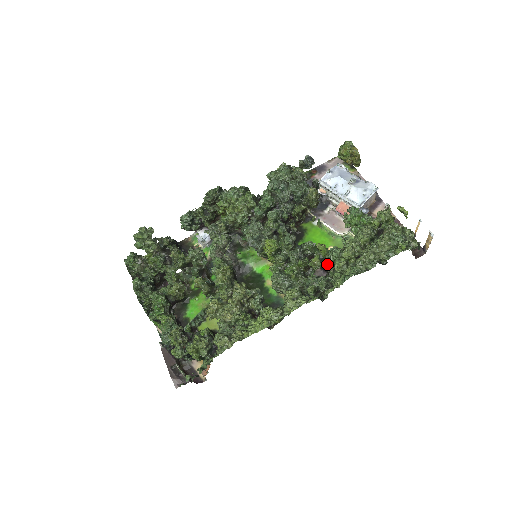
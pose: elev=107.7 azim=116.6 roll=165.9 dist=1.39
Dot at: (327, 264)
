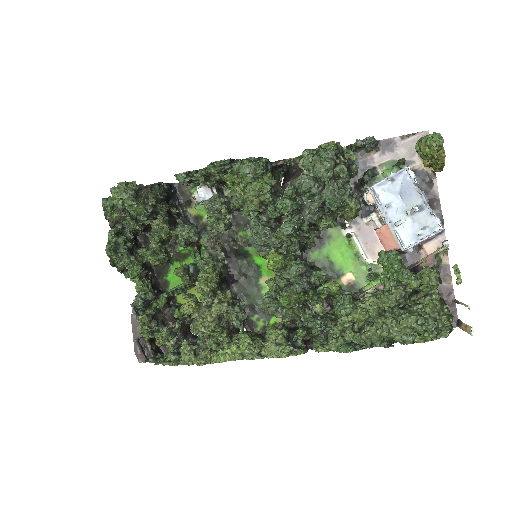
Dot at: (333, 307)
